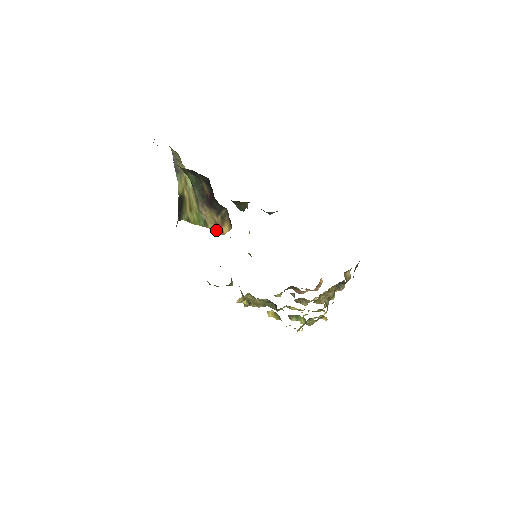
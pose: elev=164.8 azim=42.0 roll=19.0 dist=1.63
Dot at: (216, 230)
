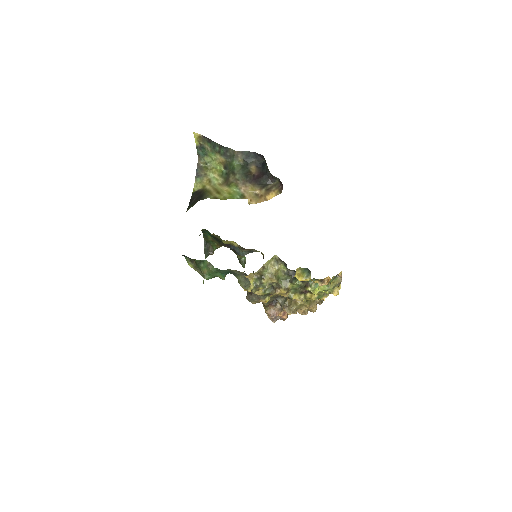
Dot at: (256, 200)
